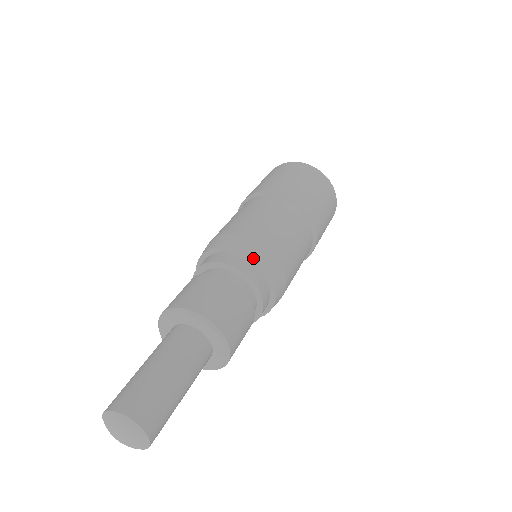
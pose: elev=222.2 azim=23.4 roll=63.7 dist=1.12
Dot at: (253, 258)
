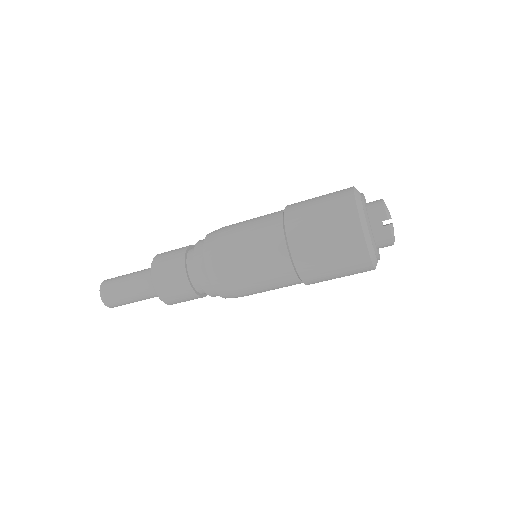
Dot at: (206, 270)
